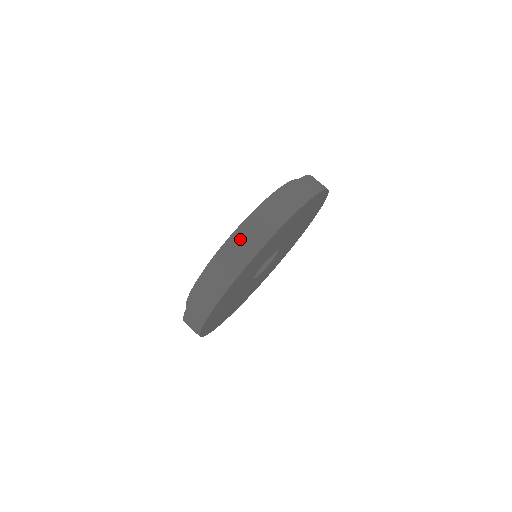
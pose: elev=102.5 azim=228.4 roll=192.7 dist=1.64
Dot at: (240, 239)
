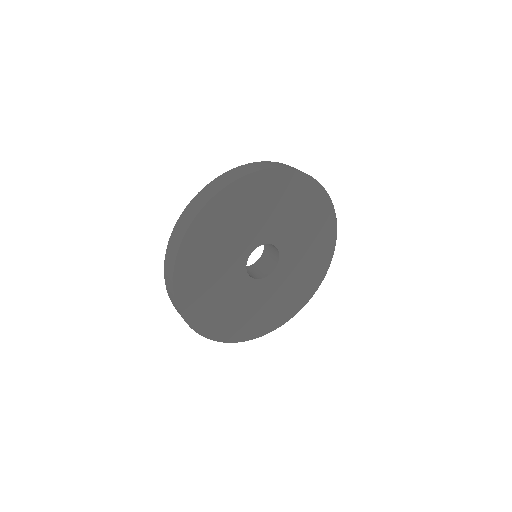
Dot at: (180, 220)
